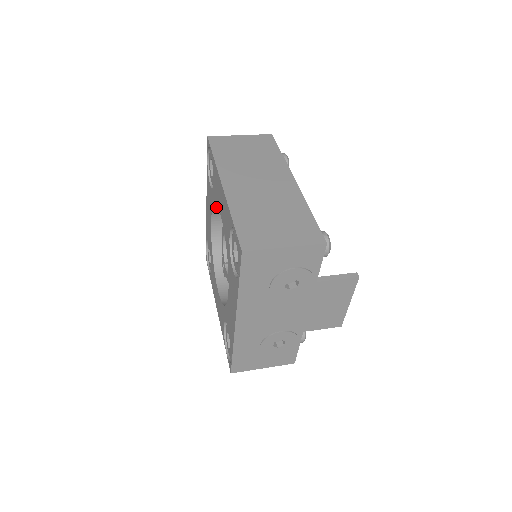
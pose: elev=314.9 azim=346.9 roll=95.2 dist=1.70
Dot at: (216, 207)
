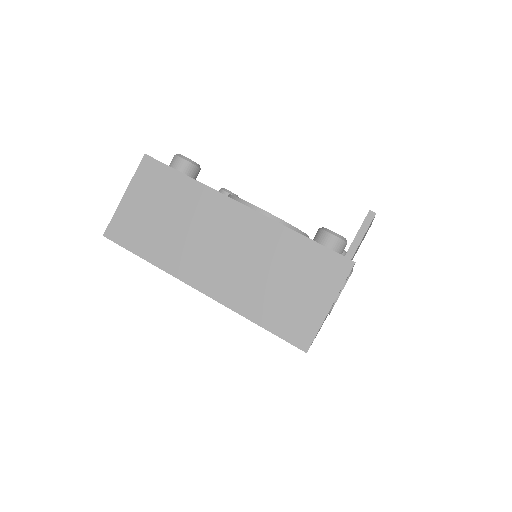
Dot at: occluded
